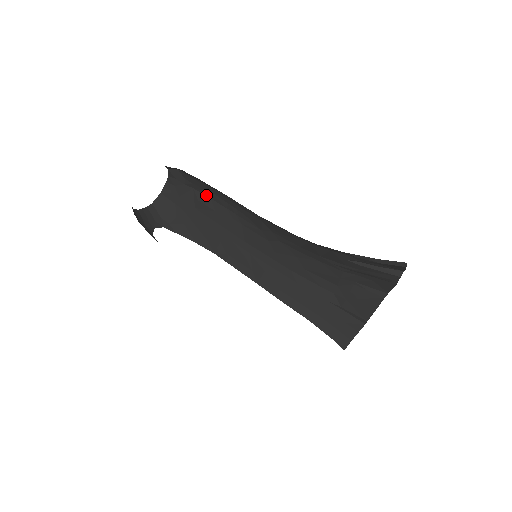
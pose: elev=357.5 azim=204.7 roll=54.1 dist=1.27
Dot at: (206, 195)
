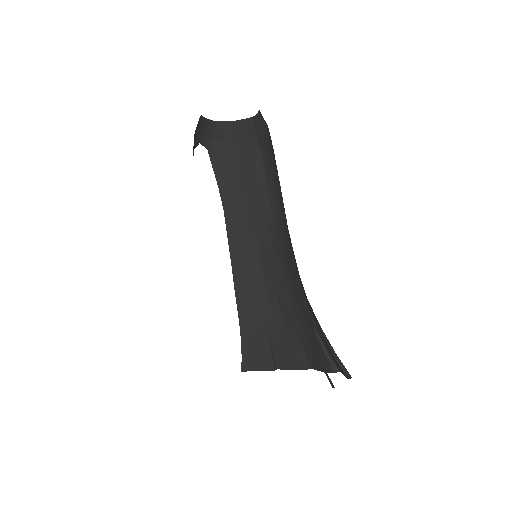
Dot at: (264, 163)
